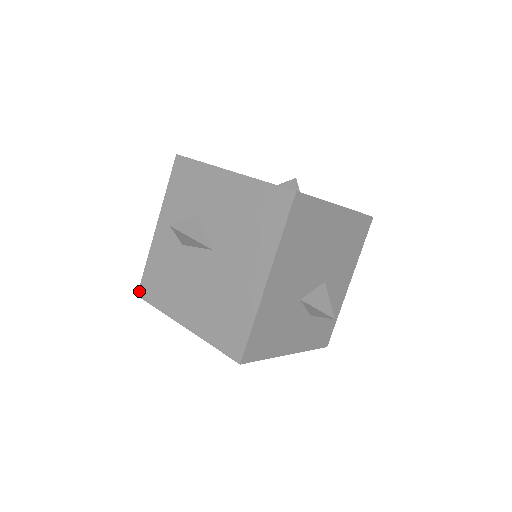
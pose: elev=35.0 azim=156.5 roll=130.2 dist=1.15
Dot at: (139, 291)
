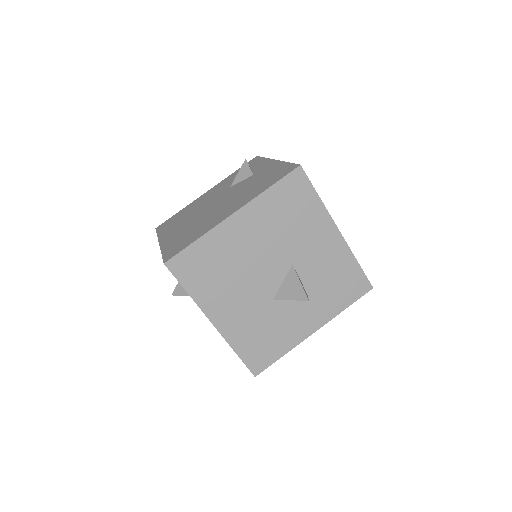
Dot at: occluded
